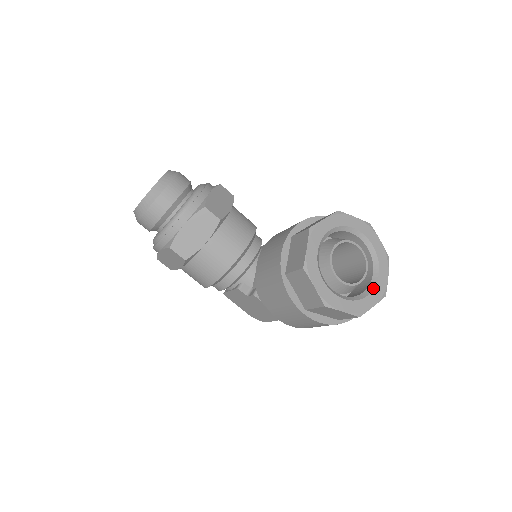
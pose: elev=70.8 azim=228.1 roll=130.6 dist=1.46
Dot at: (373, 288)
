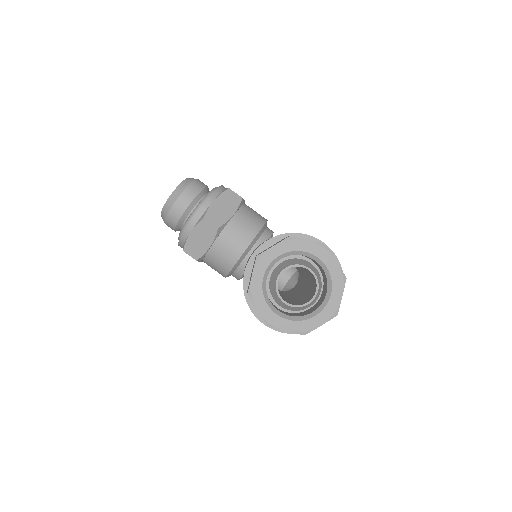
Dot at: (323, 308)
